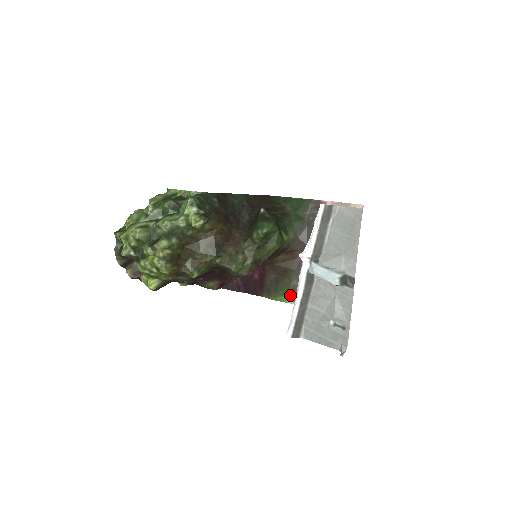
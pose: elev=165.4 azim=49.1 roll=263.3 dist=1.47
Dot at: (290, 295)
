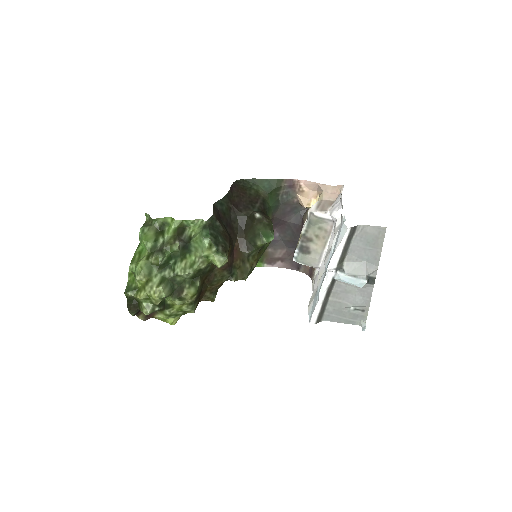
Dot at: (264, 260)
